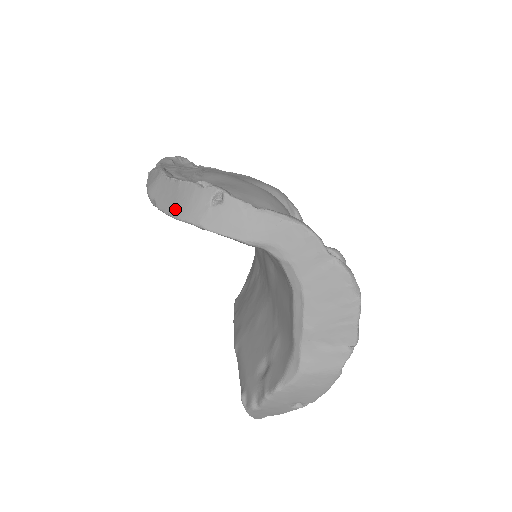
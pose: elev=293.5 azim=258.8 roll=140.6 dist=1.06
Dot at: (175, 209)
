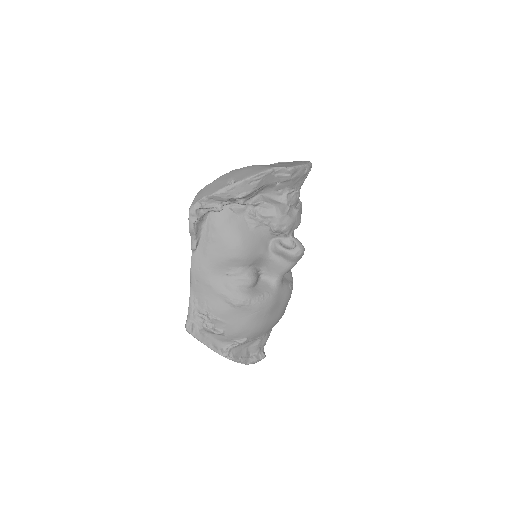
Dot at: occluded
